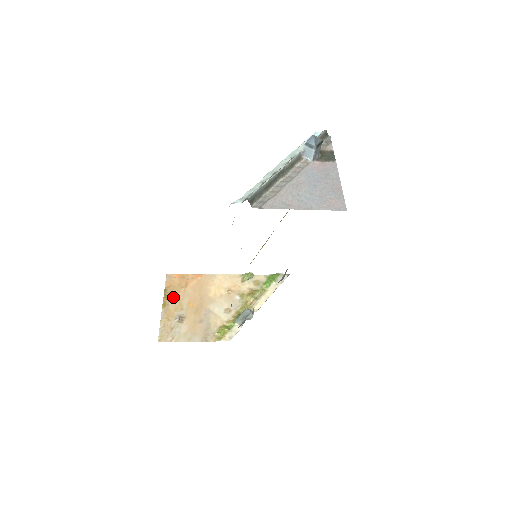
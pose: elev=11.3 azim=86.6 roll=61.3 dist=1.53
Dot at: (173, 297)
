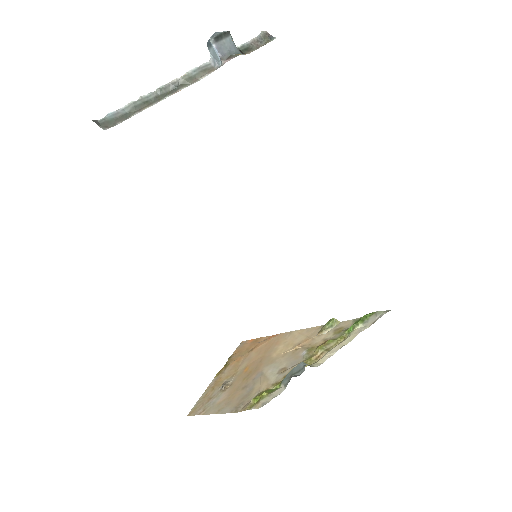
Dot at: (232, 363)
